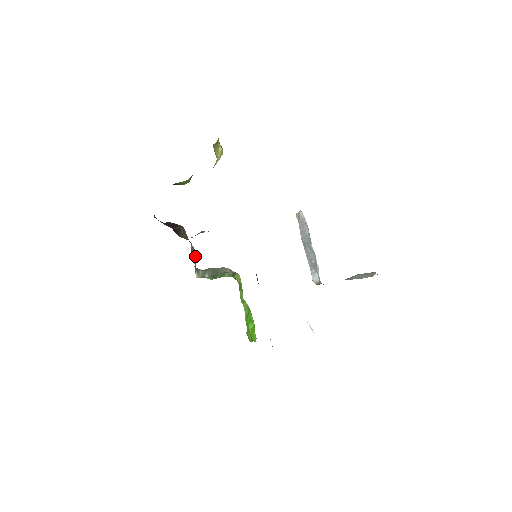
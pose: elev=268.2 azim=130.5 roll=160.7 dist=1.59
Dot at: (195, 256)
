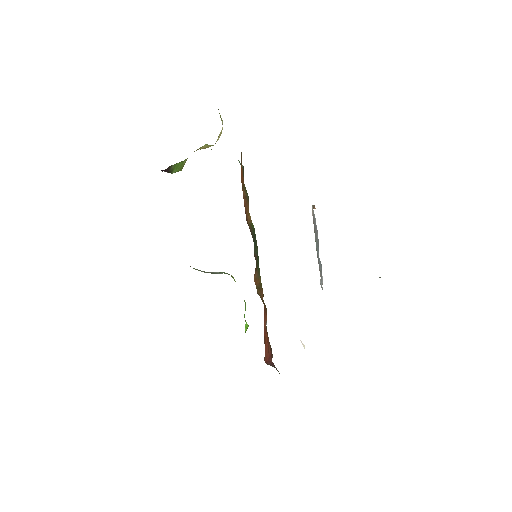
Dot at: occluded
